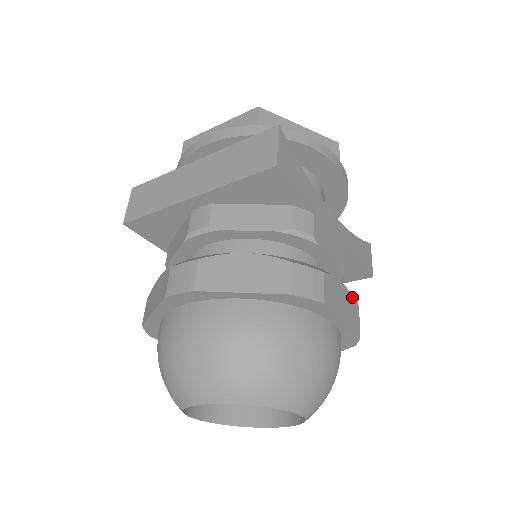
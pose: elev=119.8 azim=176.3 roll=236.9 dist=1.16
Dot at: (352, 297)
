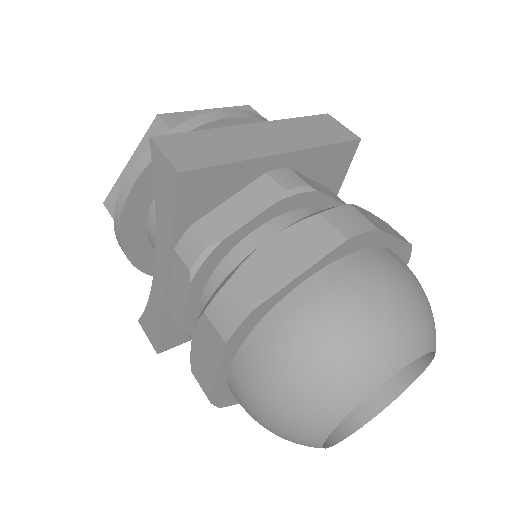
Dot at: occluded
